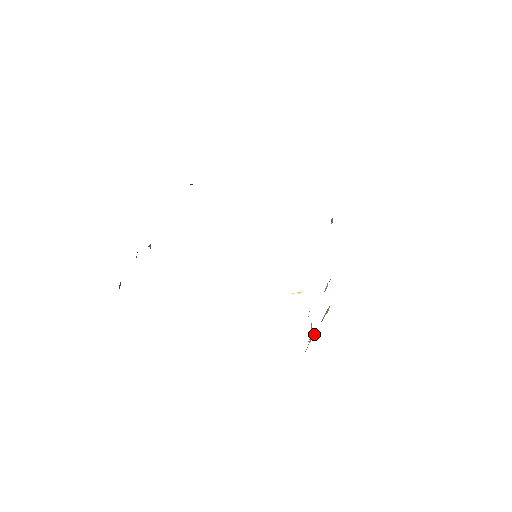
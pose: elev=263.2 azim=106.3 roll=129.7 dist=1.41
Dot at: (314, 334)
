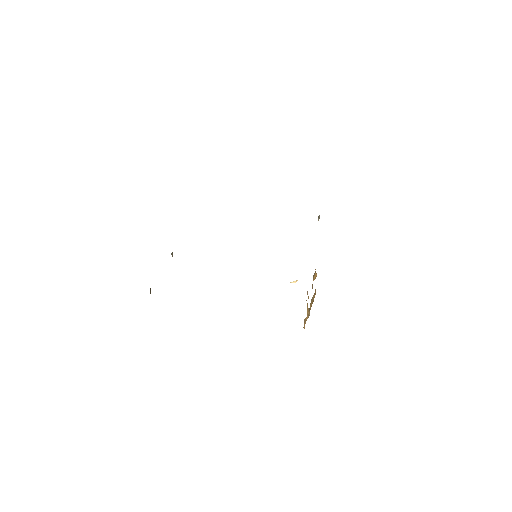
Dot at: occluded
